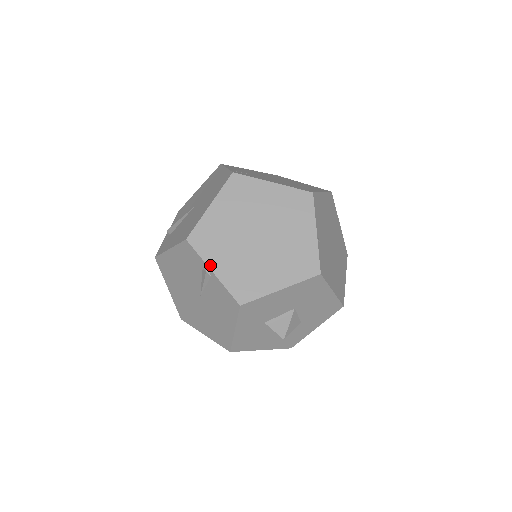
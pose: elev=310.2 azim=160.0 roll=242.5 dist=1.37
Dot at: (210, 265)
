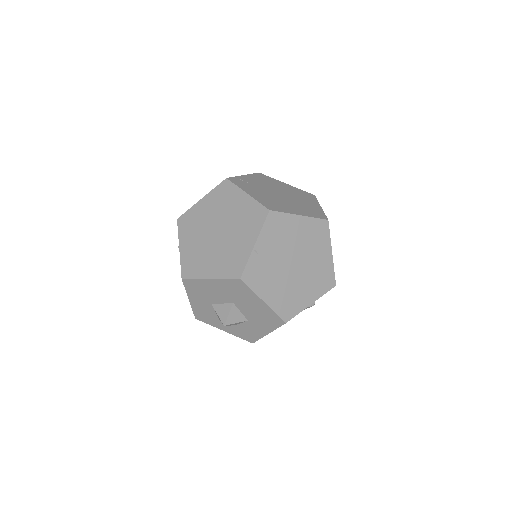
Dot at: (180, 242)
